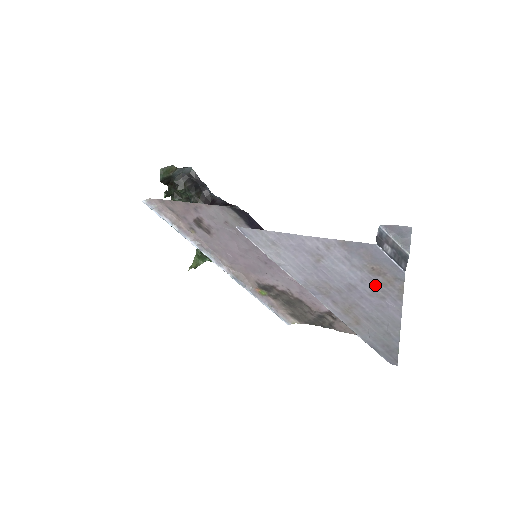
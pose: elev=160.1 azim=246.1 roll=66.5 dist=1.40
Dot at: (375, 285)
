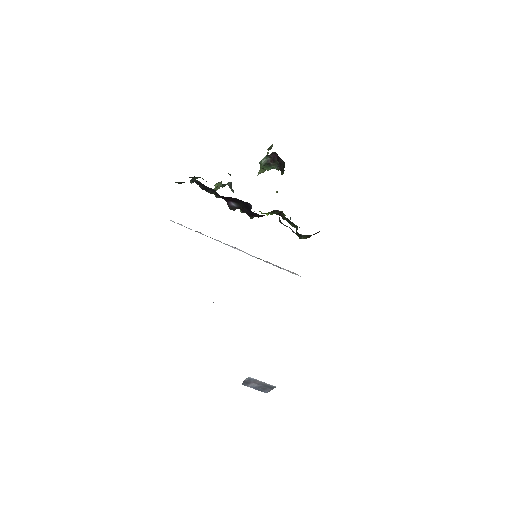
Dot at: occluded
